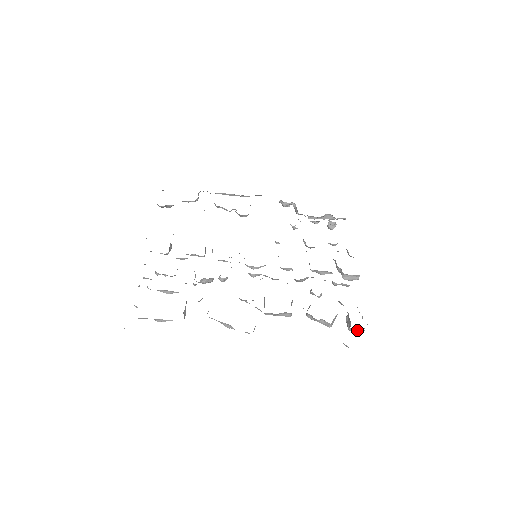
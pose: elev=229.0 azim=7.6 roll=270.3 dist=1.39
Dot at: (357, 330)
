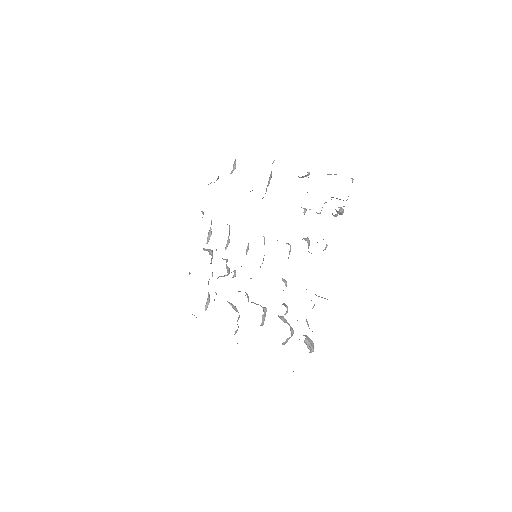
Dot at: occluded
